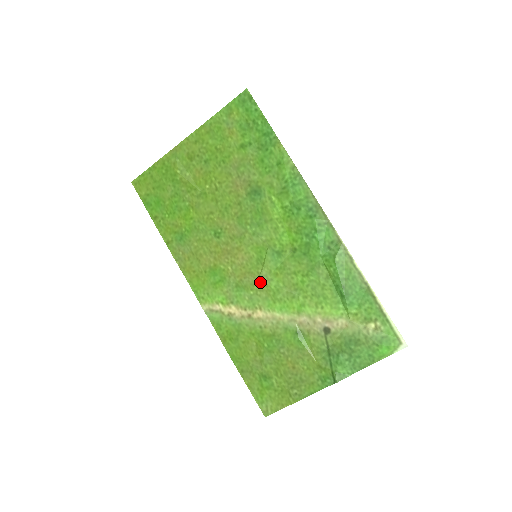
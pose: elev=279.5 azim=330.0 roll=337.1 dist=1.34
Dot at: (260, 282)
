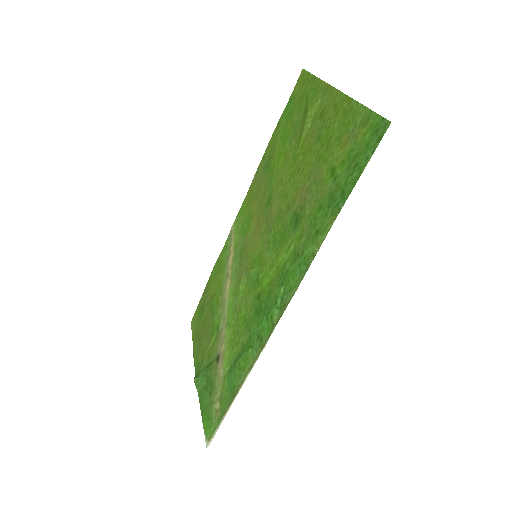
Dot at: (242, 272)
